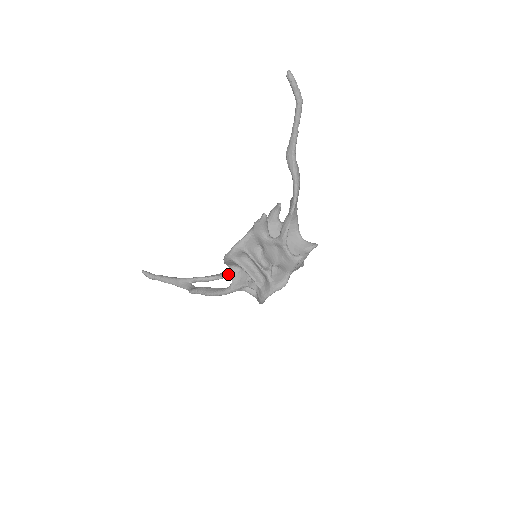
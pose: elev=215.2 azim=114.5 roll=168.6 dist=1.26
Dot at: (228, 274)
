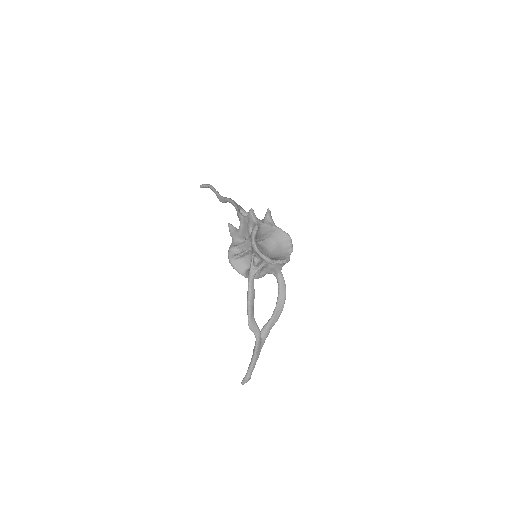
Dot at: occluded
